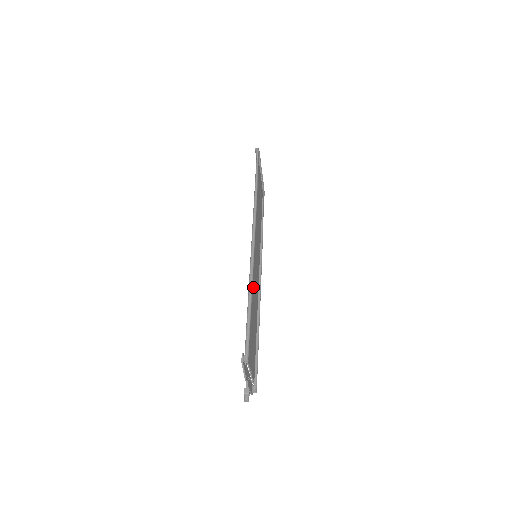
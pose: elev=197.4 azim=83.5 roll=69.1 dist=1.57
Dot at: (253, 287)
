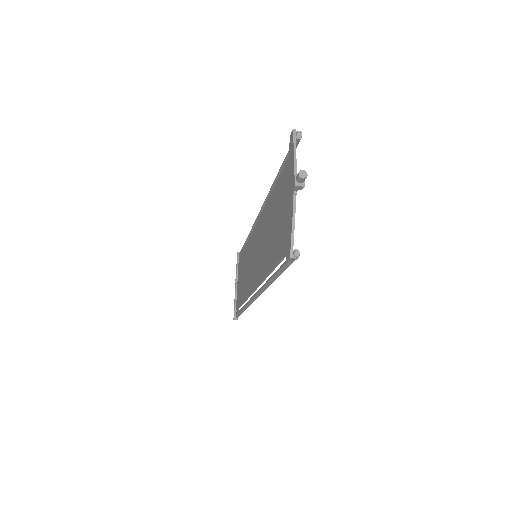
Dot at: occluded
